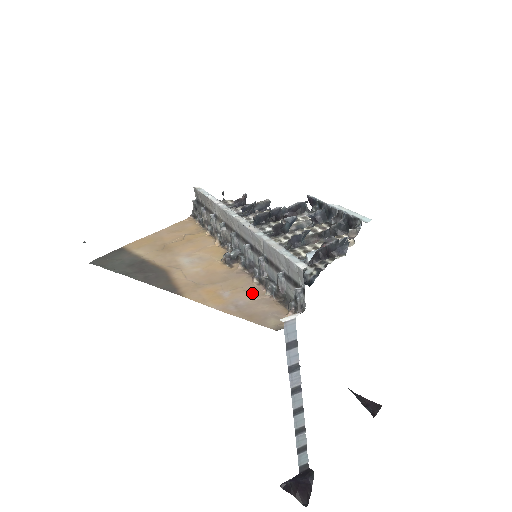
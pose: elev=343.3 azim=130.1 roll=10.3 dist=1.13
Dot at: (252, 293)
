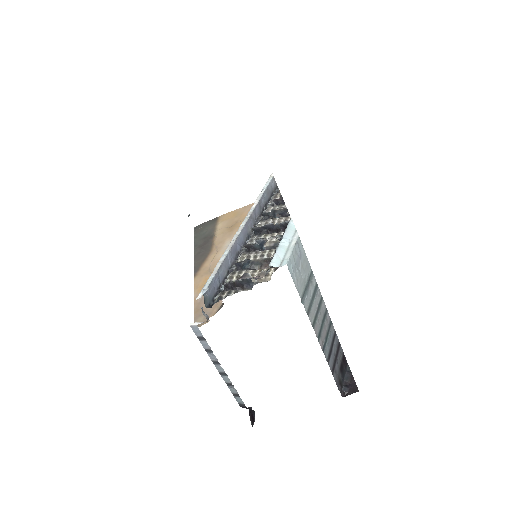
Dot at: occluded
